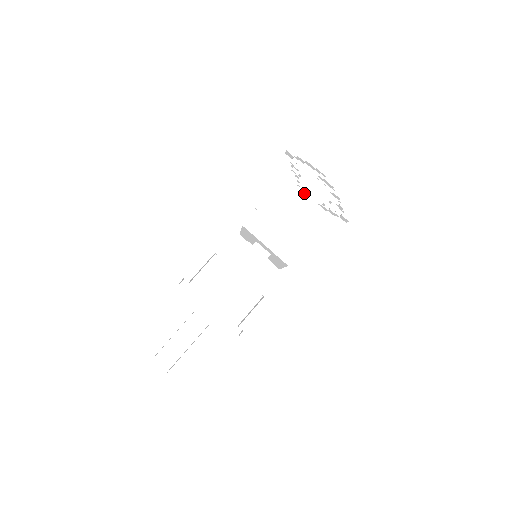
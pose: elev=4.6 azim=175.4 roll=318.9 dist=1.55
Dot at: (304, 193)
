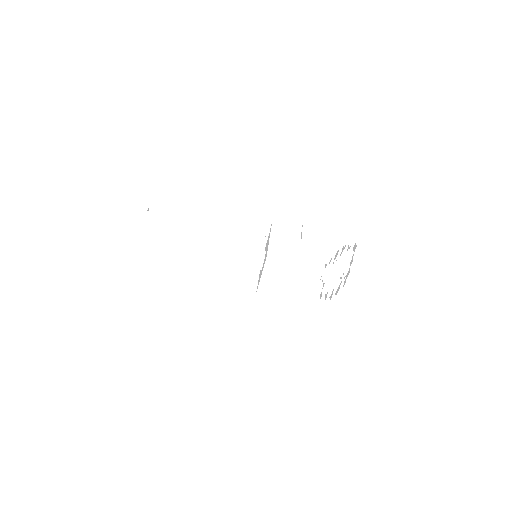
Dot at: (326, 269)
